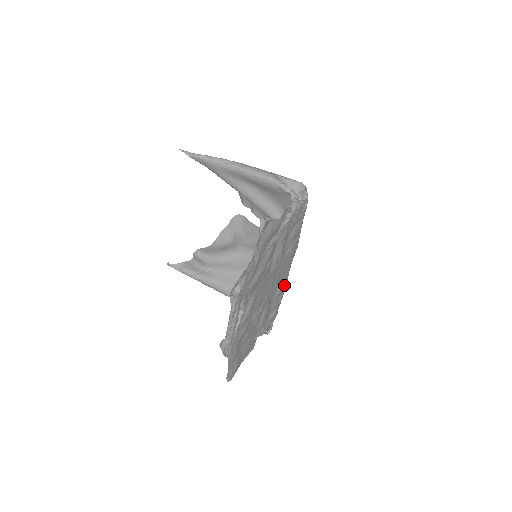
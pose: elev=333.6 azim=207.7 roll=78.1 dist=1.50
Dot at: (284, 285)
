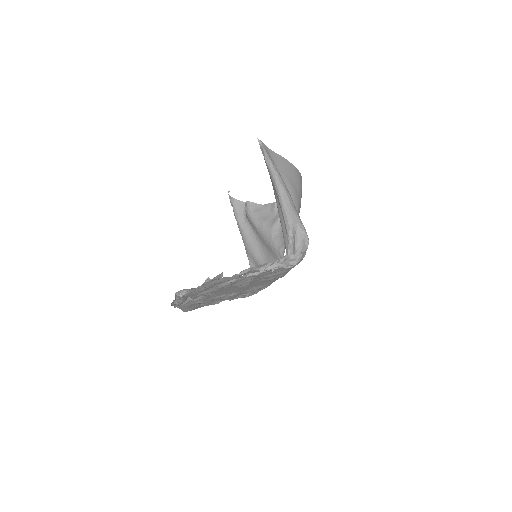
Dot at: (264, 286)
